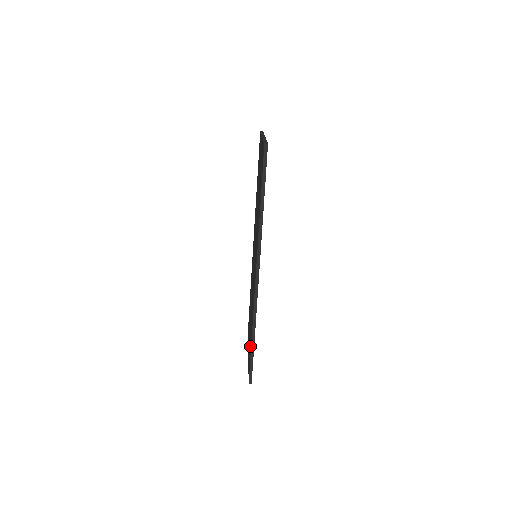
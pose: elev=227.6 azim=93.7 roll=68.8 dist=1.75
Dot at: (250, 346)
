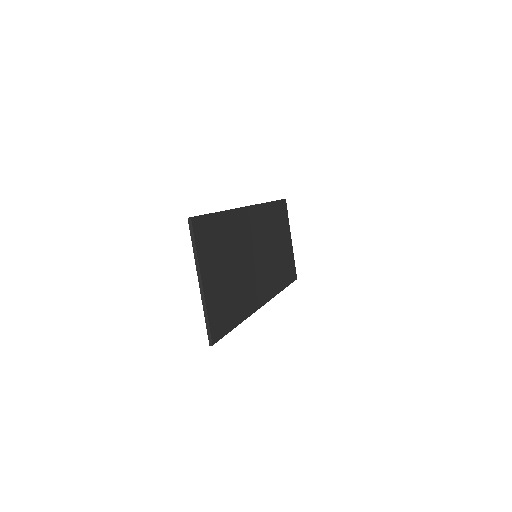
Dot at: occluded
